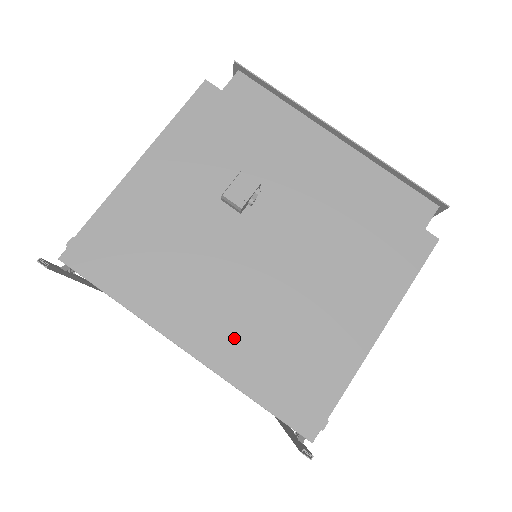
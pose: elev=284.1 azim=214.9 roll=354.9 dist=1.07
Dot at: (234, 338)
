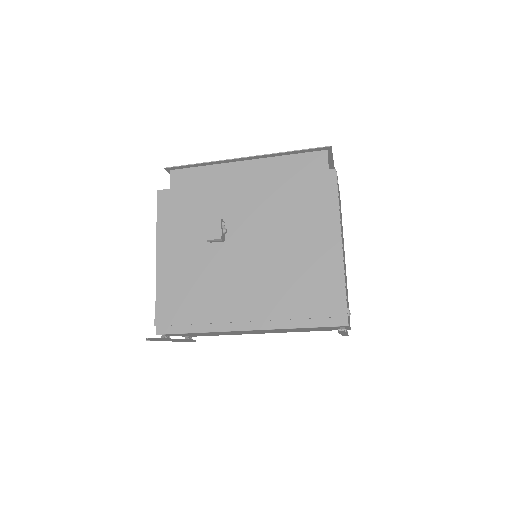
Dot at: (268, 305)
